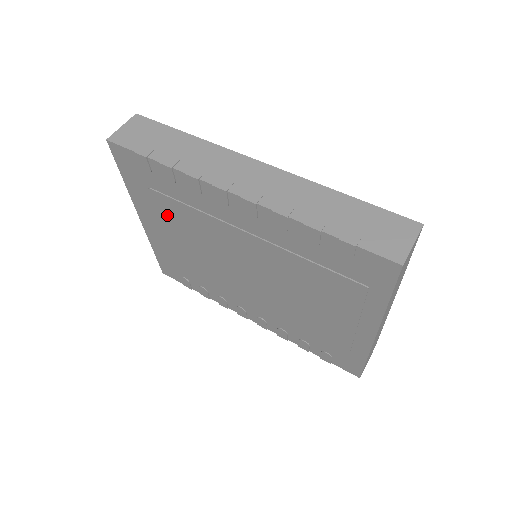
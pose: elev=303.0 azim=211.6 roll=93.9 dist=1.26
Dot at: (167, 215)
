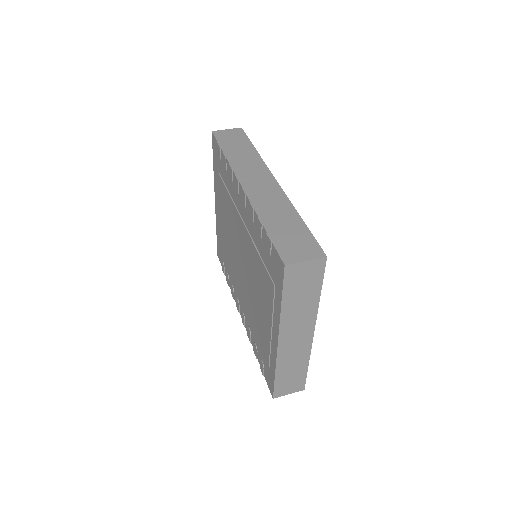
Dot at: (222, 198)
